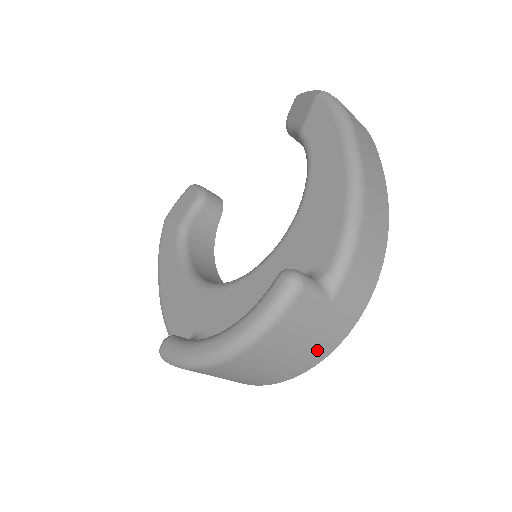
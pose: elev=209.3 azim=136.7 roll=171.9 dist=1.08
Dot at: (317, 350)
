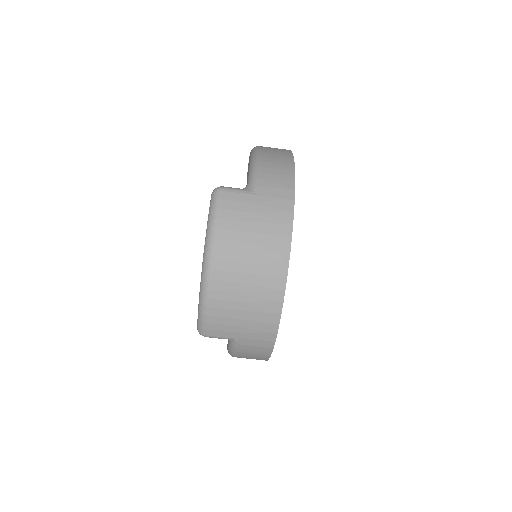
Dot at: (275, 233)
